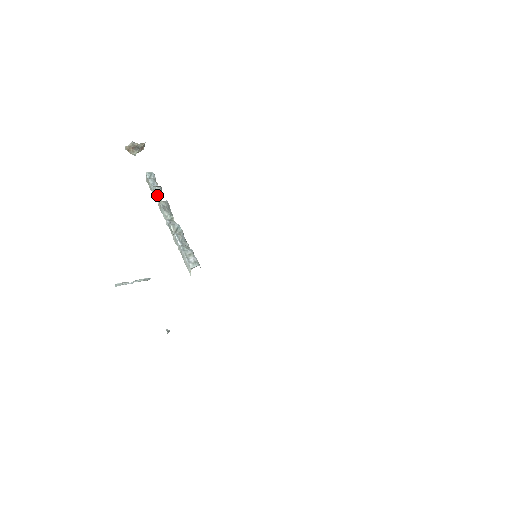
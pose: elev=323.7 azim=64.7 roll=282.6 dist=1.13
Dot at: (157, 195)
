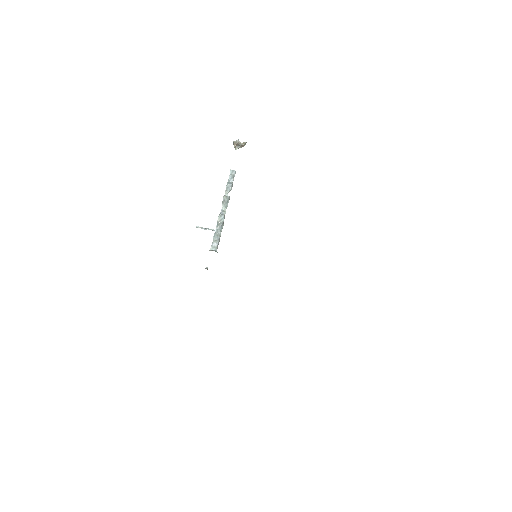
Dot at: (226, 190)
